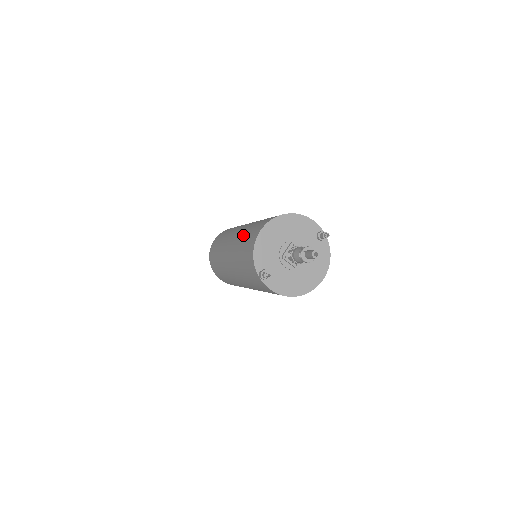
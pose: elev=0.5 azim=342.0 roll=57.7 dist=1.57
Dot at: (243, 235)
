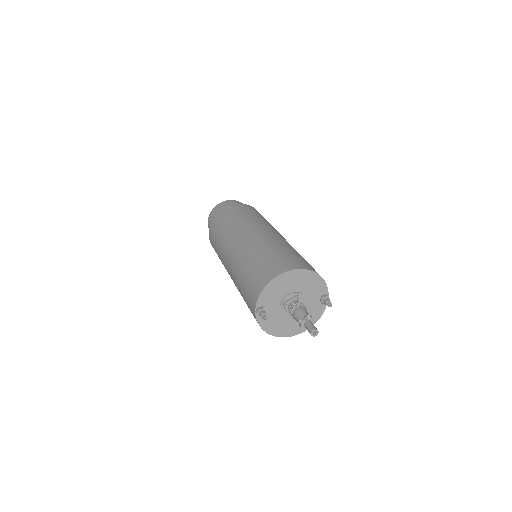
Dot at: (259, 253)
